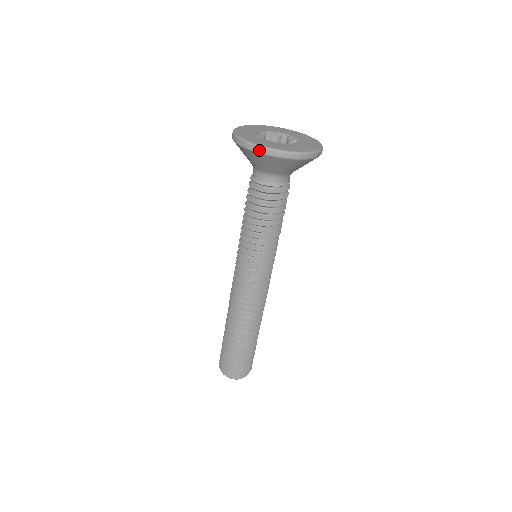
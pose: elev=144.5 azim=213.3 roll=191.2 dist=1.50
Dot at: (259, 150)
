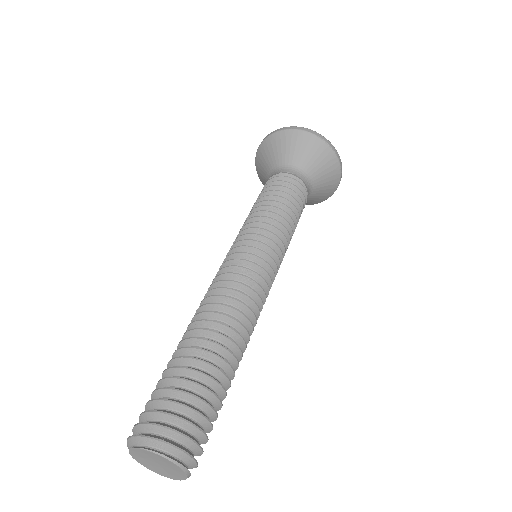
Dot at: (305, 129)
